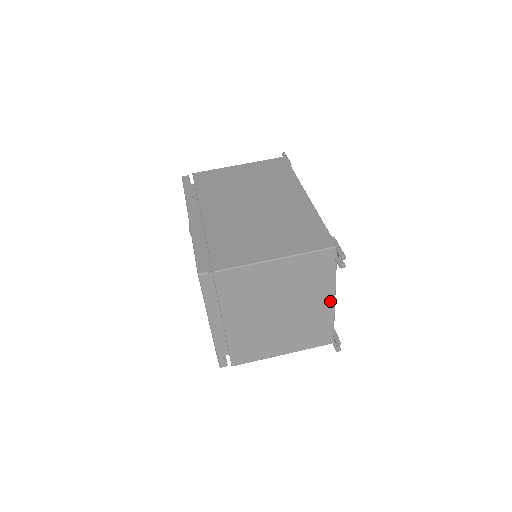
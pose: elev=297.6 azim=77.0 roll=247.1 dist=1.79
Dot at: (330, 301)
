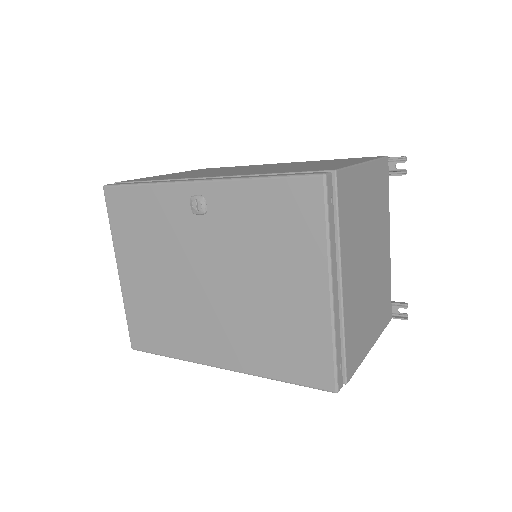
Dot at: (388, 243)
